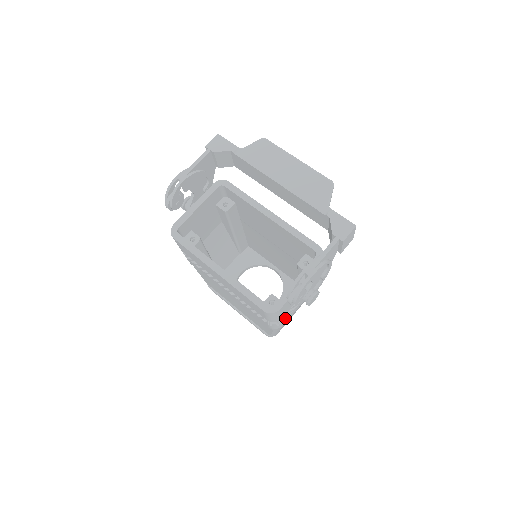
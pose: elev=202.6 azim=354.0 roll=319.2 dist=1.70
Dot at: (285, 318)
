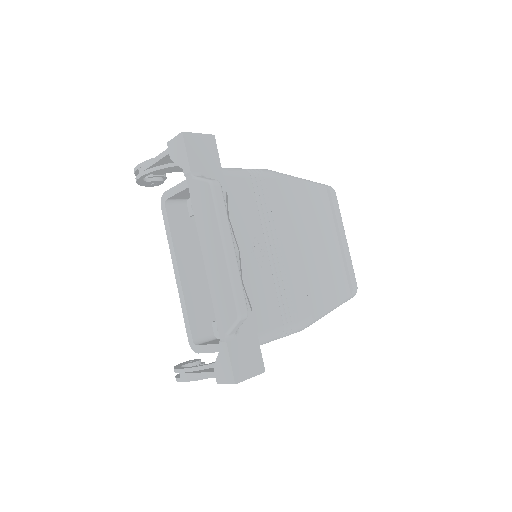
Dot at: occluded
